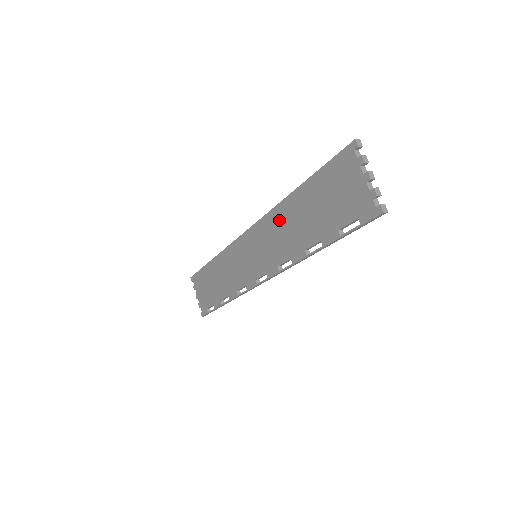
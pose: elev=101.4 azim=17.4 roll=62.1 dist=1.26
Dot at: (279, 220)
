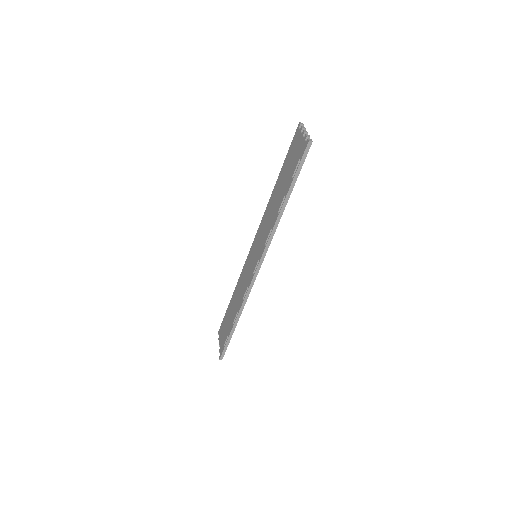
Dot at: (268, 211)
